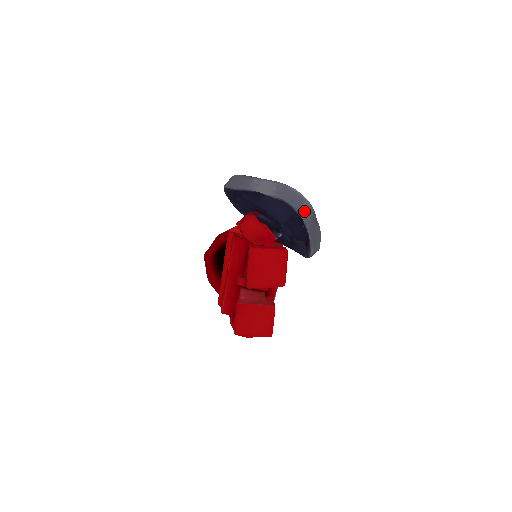
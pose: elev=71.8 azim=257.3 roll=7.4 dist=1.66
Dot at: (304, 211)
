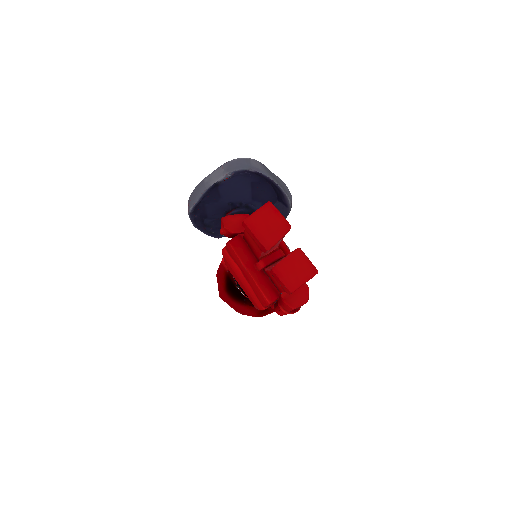
Dot at: (256, 167)
